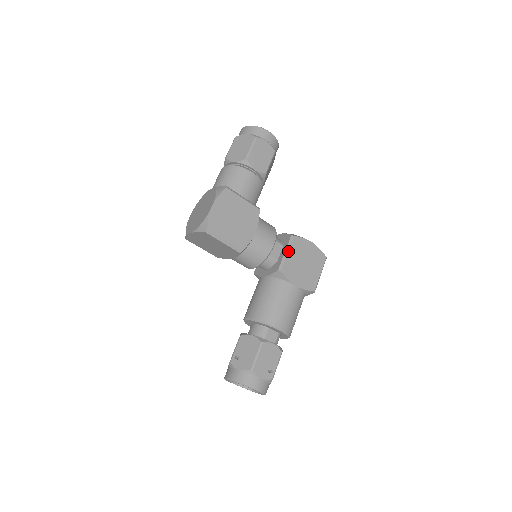
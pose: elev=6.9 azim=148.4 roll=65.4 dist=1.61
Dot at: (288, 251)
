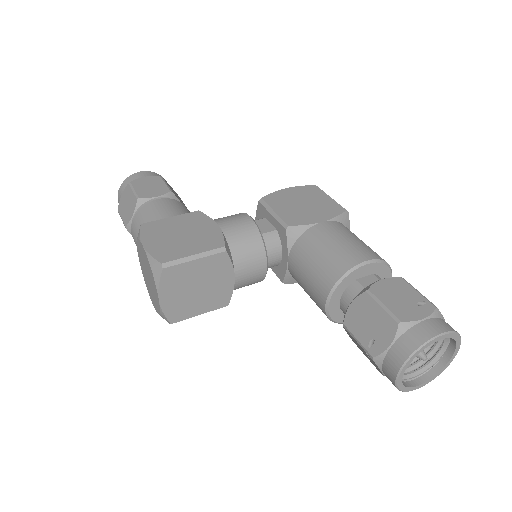
Dot at: (272, 210)
